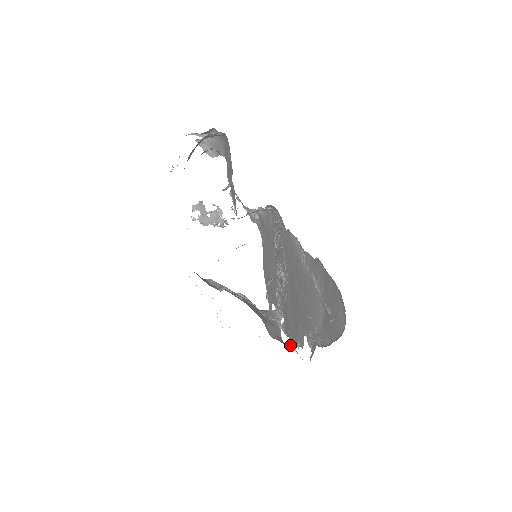
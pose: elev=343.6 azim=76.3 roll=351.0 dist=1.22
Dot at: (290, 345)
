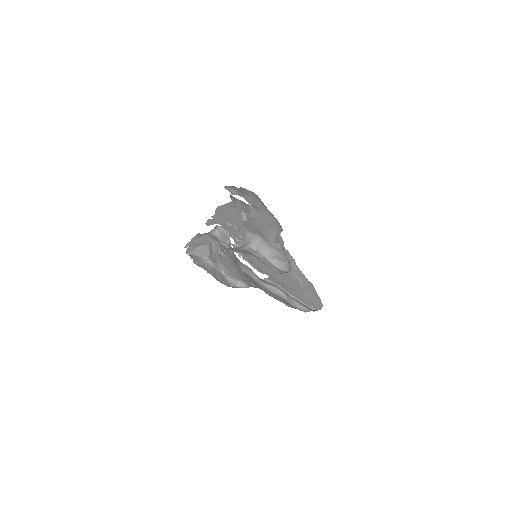
Dot at: (255, 275)
